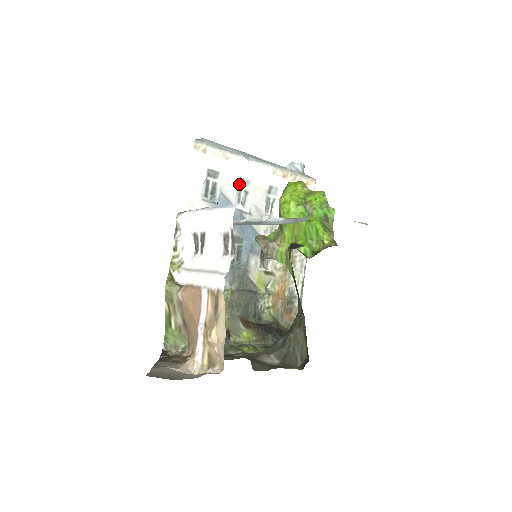
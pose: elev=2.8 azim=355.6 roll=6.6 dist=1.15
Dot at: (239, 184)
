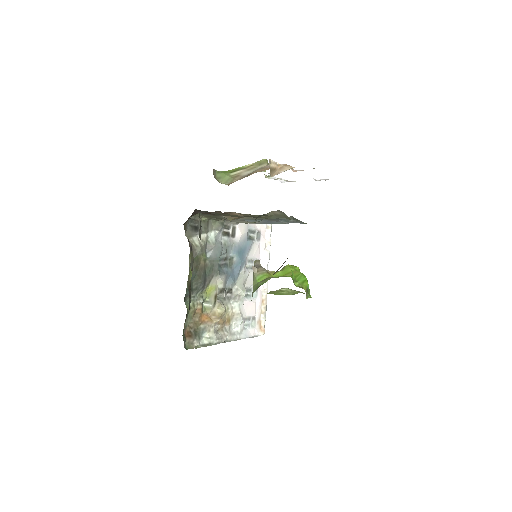
Dot at: occluded
